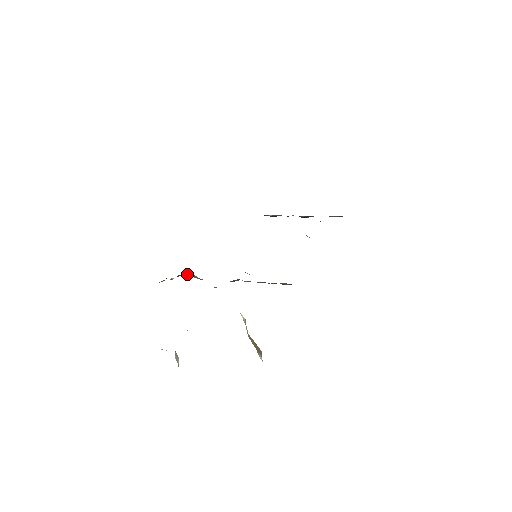
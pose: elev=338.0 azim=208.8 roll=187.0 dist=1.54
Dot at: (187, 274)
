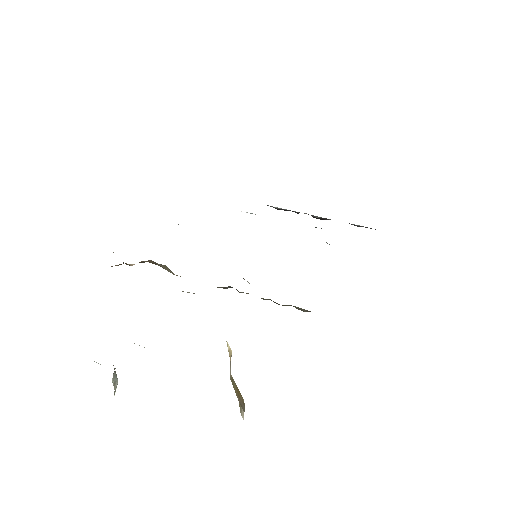
Dot at: (155, 262)
